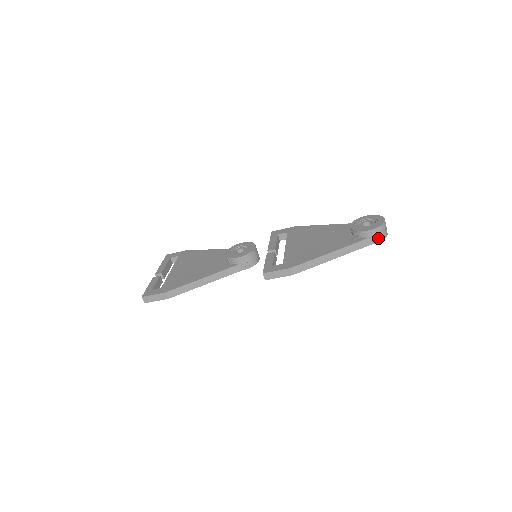
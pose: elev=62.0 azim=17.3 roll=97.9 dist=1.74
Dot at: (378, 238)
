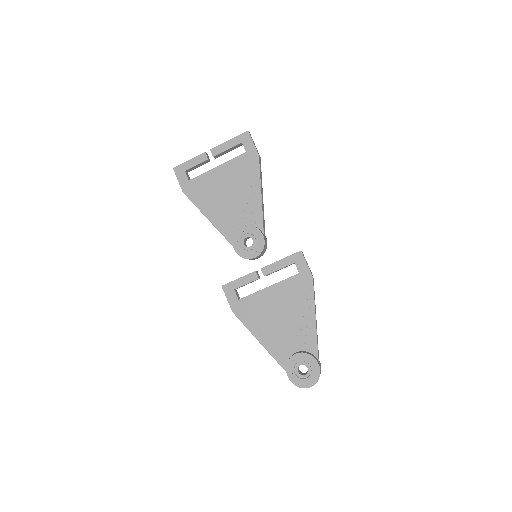
Dot at: occluded
